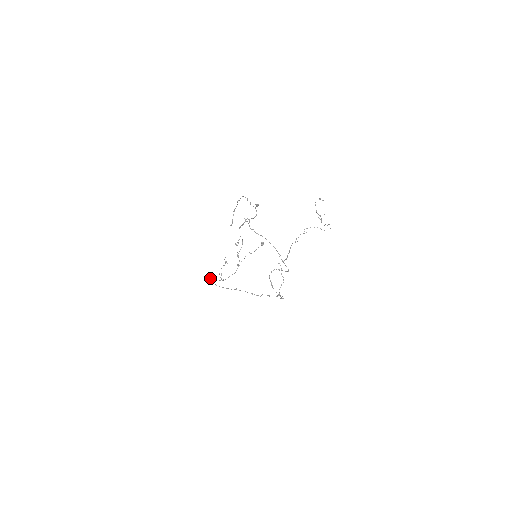
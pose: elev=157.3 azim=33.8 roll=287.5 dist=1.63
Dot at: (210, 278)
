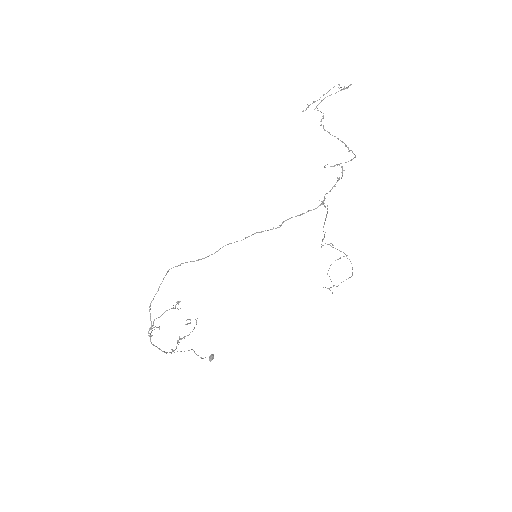
Dot at: (167, 271)
